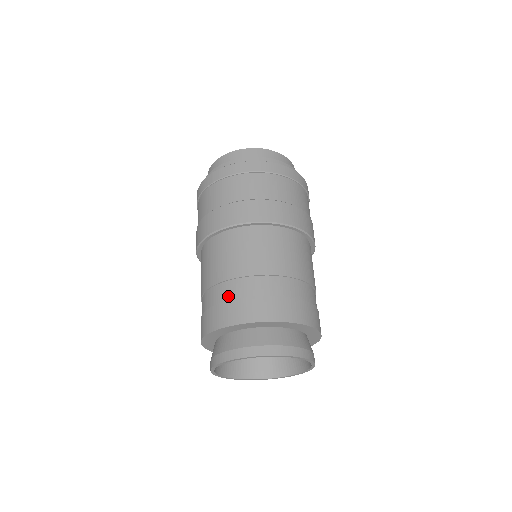
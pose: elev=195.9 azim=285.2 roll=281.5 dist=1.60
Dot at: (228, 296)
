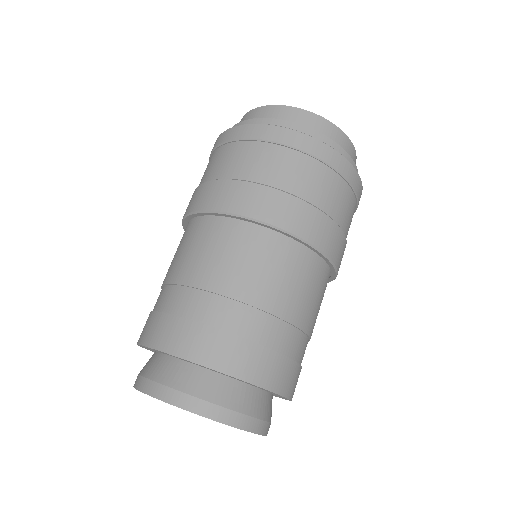
Dot at: (200, 314)
